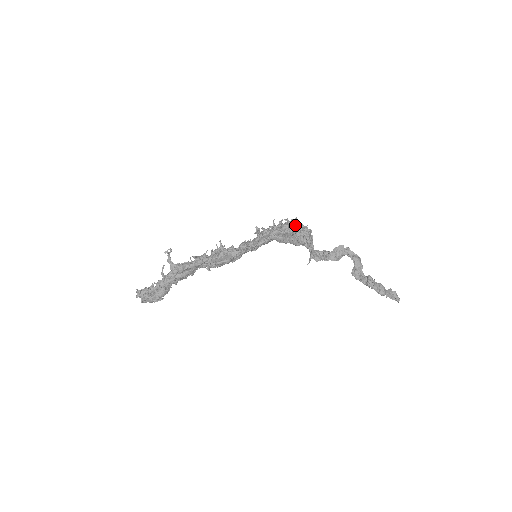
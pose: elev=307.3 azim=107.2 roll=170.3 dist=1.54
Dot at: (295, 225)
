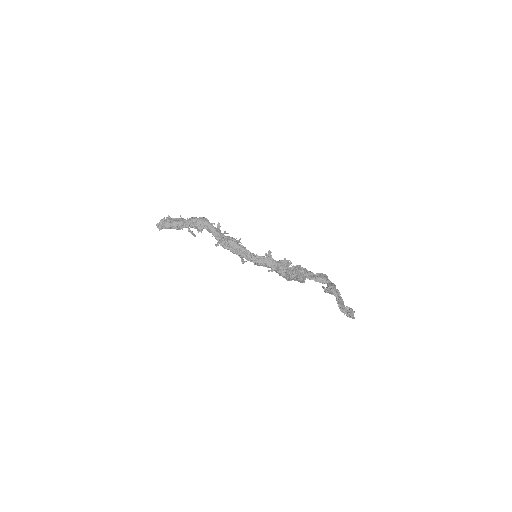
Dot at: occluded
